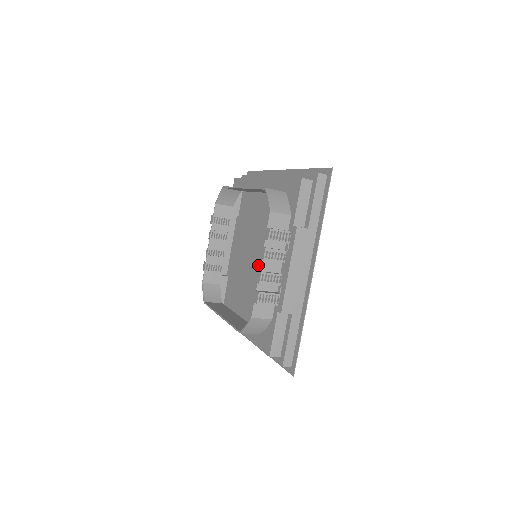
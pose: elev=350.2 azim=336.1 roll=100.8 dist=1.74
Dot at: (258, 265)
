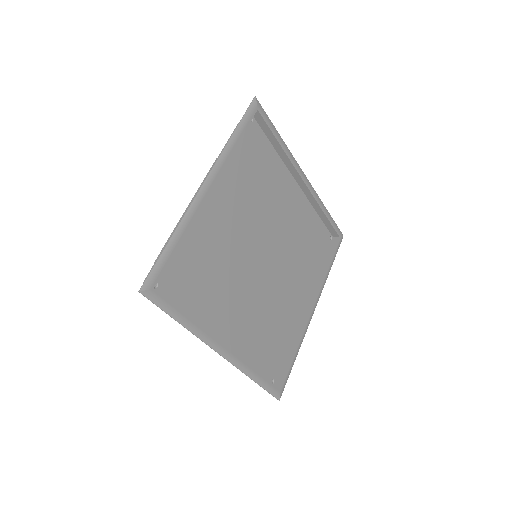
Dot at: (266, 261)
